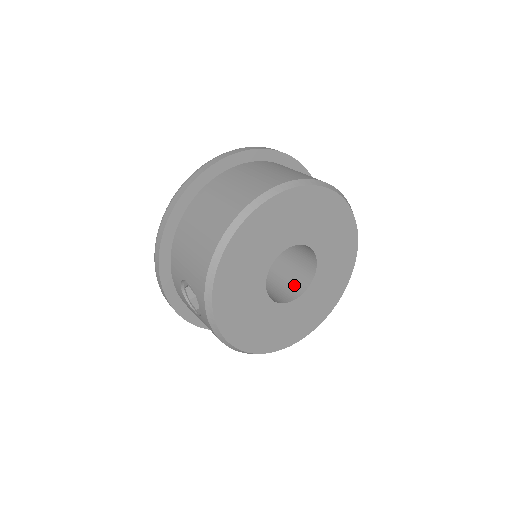
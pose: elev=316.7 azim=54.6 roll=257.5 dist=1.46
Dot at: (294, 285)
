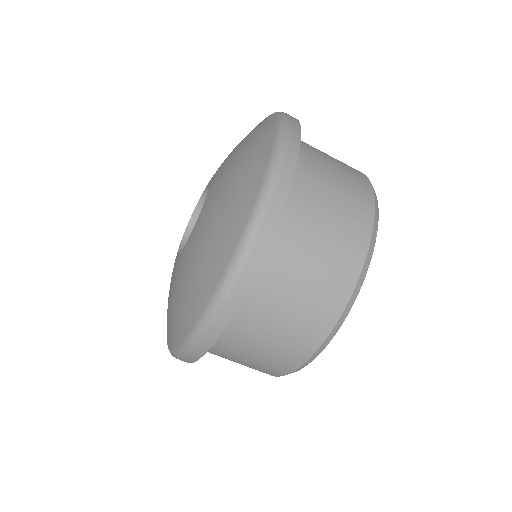
Dot at: occluded
